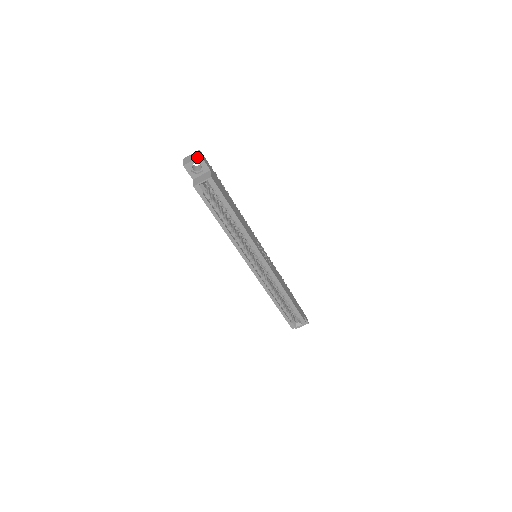
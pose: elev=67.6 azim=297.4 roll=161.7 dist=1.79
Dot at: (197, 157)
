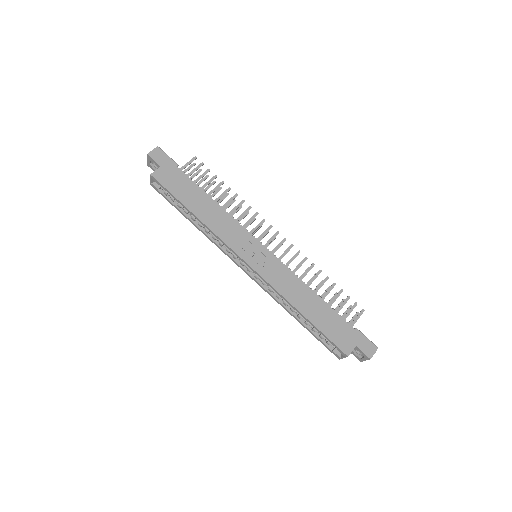
Dot at: (148, 155)
